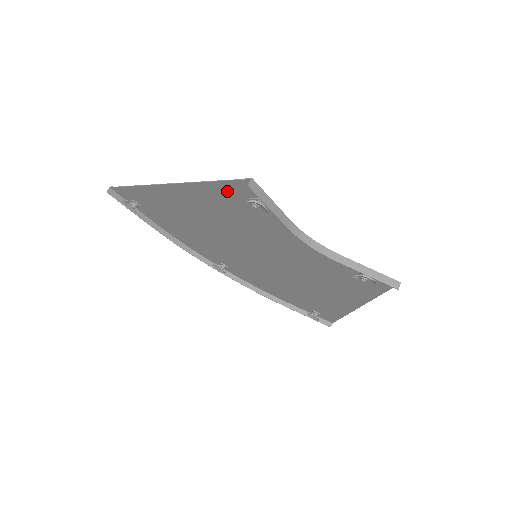
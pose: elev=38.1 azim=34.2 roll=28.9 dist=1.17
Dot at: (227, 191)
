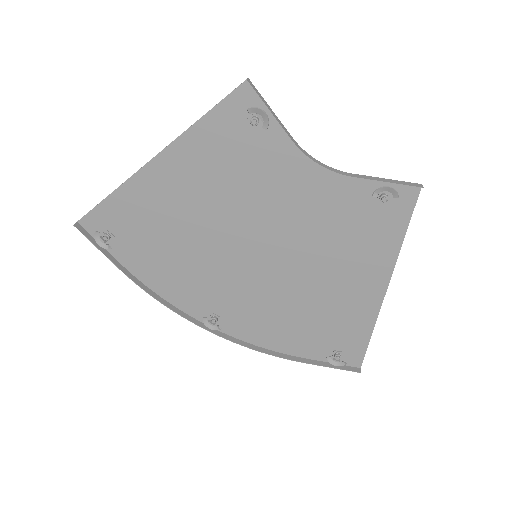
Dot at: (221, 123)
